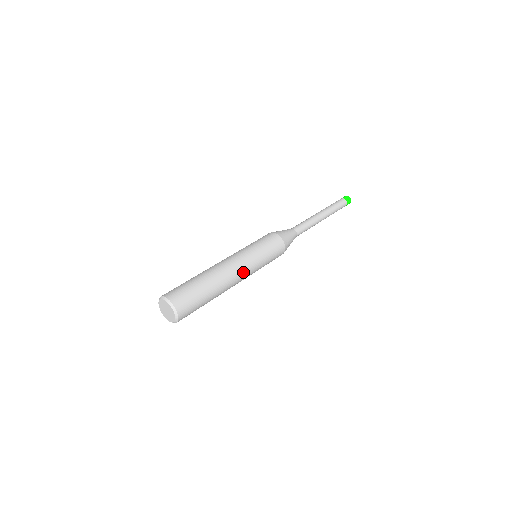
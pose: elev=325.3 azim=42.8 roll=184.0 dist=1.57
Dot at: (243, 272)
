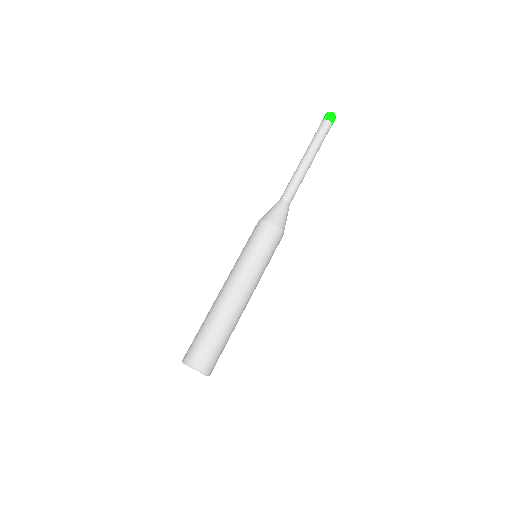
Dot at: (247, 287)
